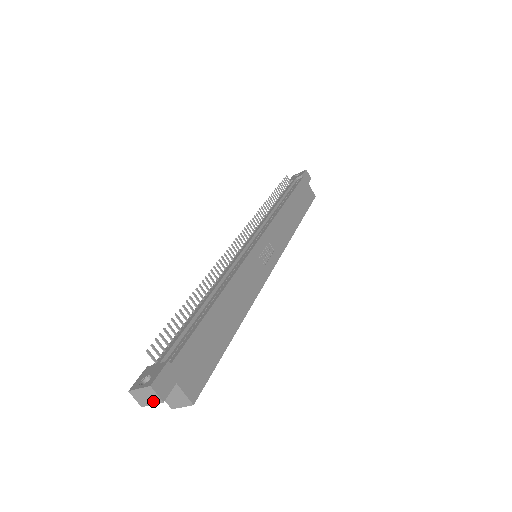
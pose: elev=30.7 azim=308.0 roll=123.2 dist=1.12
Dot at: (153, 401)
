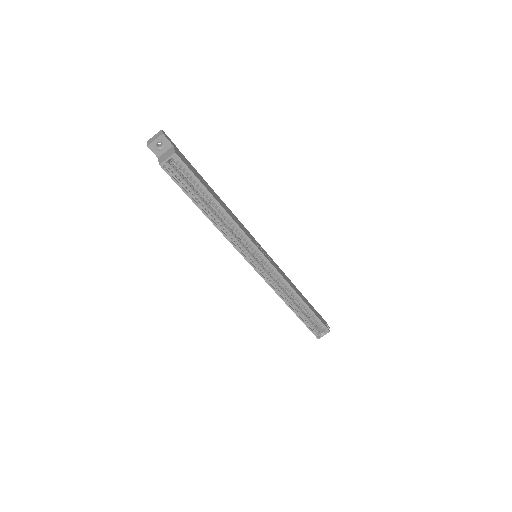
Dot at: (157, 137)
